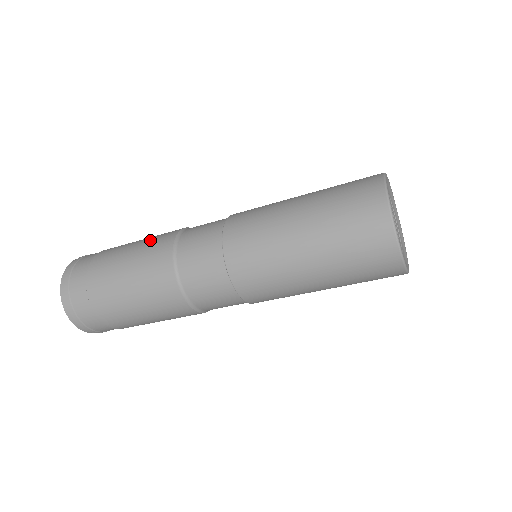
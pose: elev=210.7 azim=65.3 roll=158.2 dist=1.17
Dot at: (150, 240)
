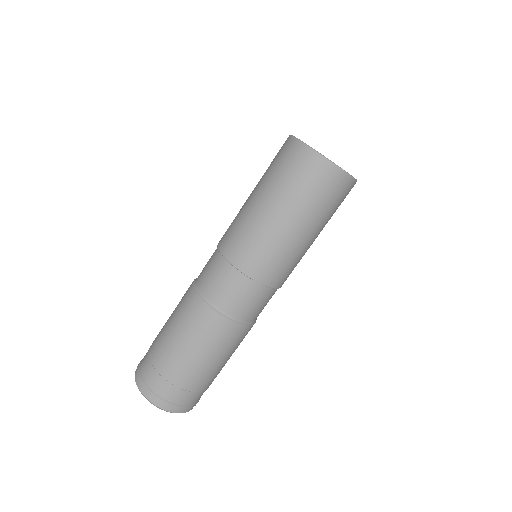
Dot at: (179, 310)
